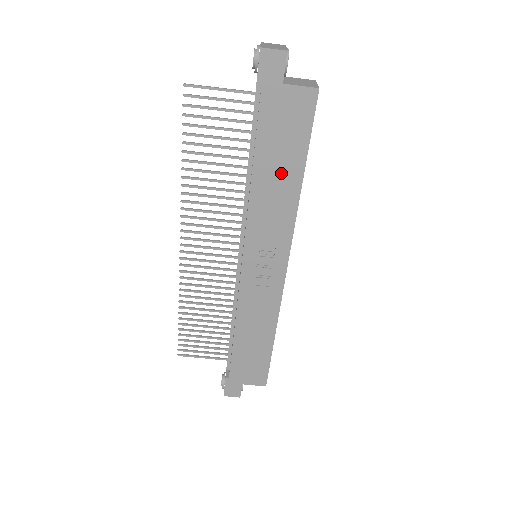
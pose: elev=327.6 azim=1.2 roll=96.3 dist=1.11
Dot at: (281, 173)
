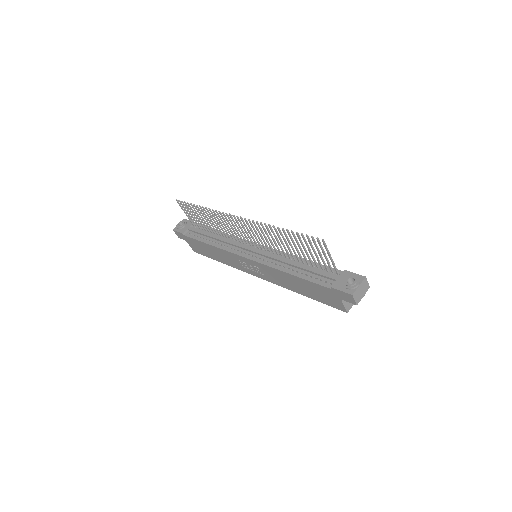
Dot at: (300, 287)
